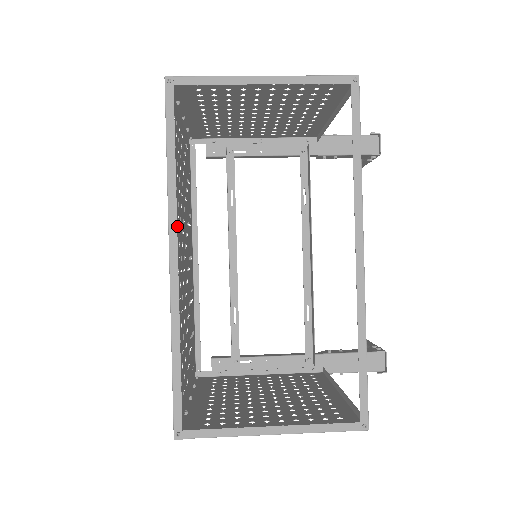
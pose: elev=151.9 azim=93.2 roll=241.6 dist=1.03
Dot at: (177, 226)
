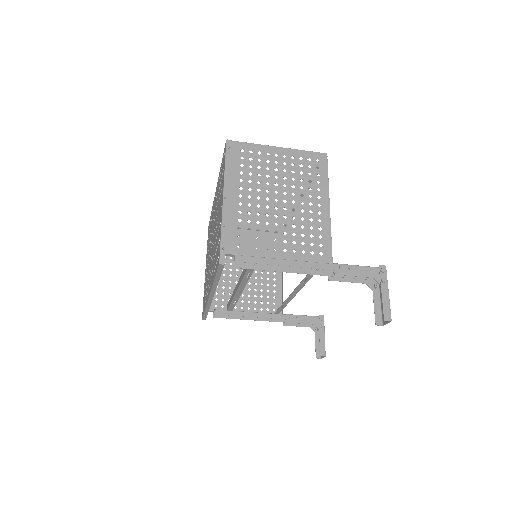
Dot at: (212, 225)
